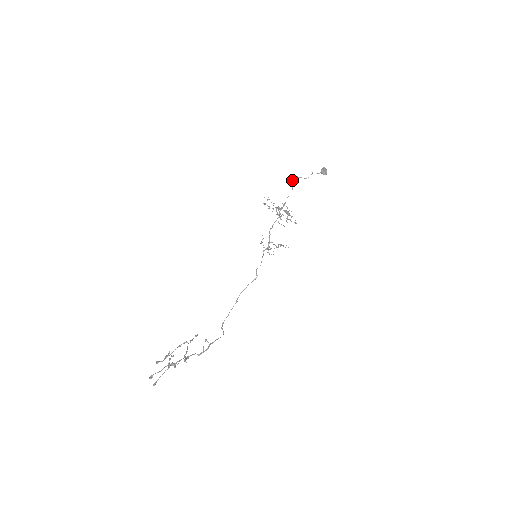
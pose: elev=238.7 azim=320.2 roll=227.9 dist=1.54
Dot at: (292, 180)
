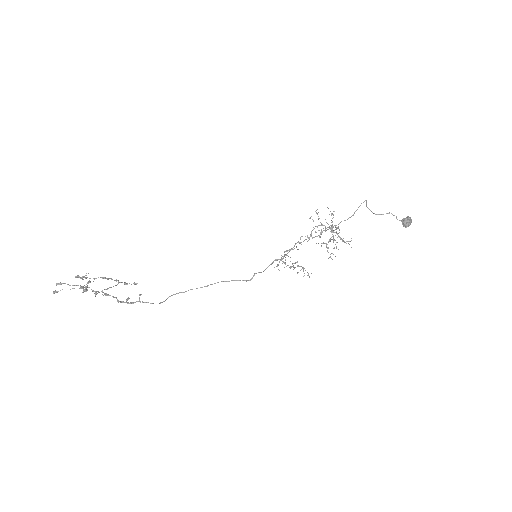
Dot at: occluded
